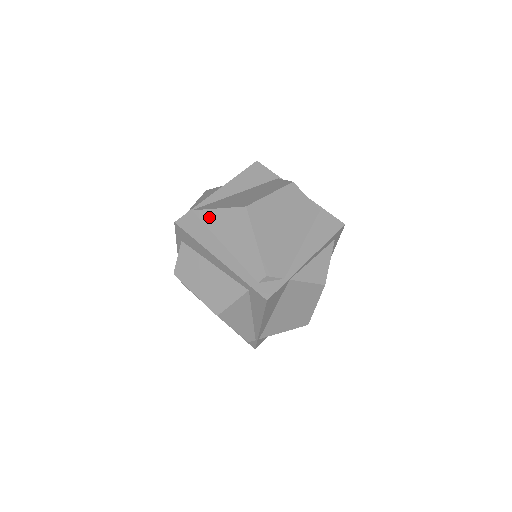
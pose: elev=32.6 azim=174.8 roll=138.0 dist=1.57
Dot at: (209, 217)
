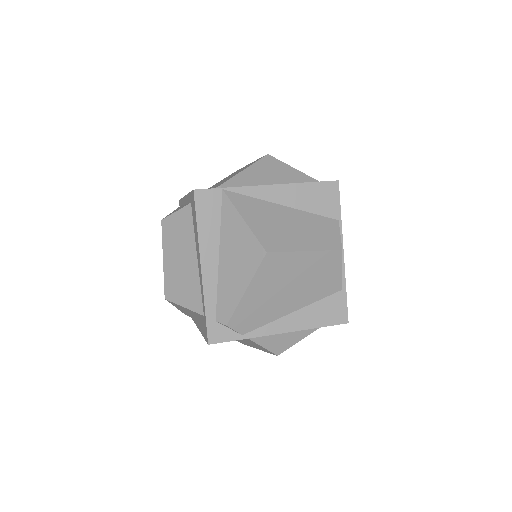
Dot at: (230, 216)
